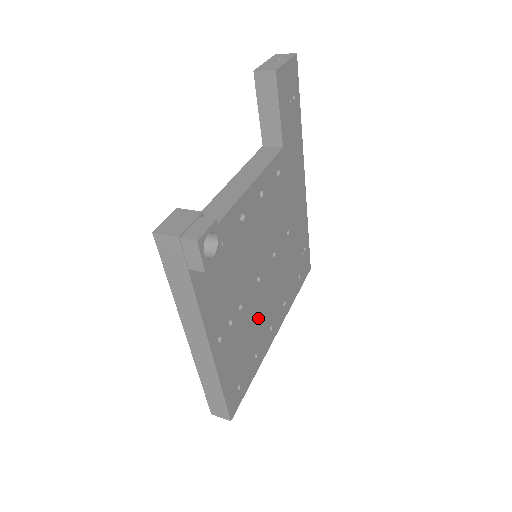
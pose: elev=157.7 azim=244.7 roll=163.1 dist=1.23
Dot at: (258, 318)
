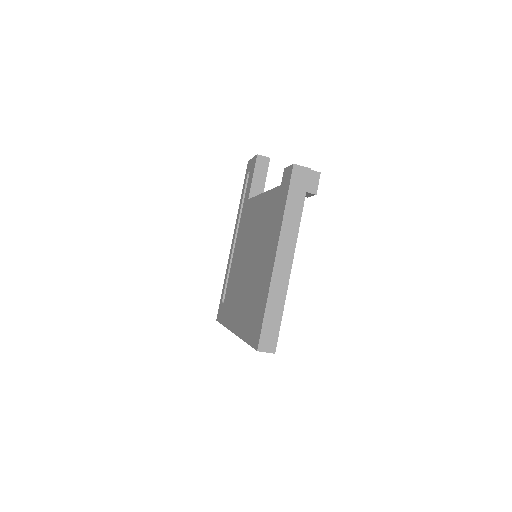
Dot at: occluded
